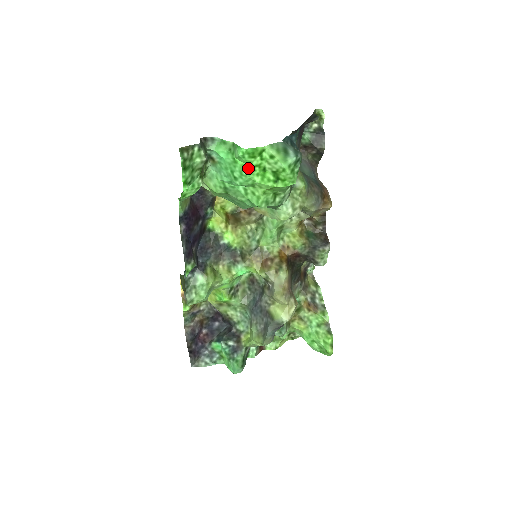
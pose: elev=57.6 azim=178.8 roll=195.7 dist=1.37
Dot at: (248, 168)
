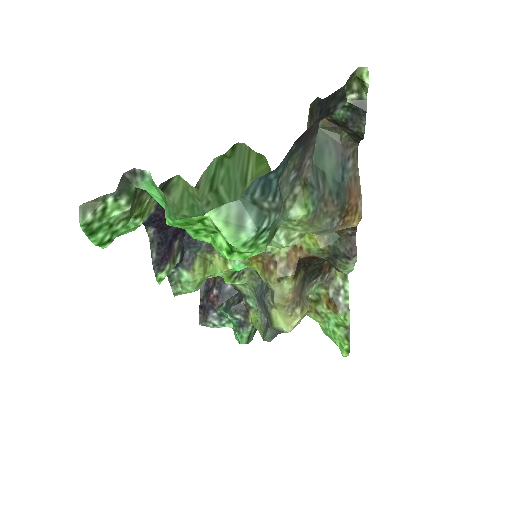
Dot at: (188, 230)
